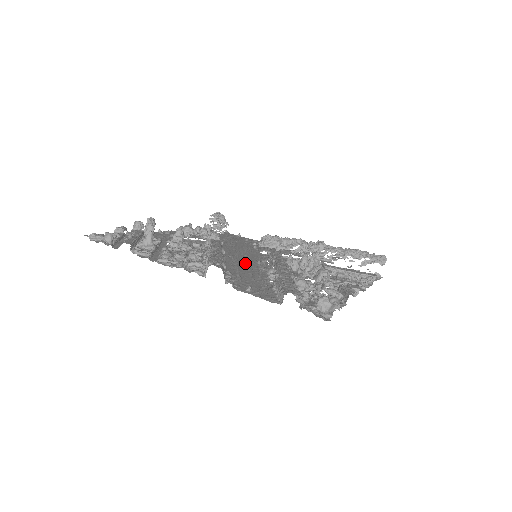
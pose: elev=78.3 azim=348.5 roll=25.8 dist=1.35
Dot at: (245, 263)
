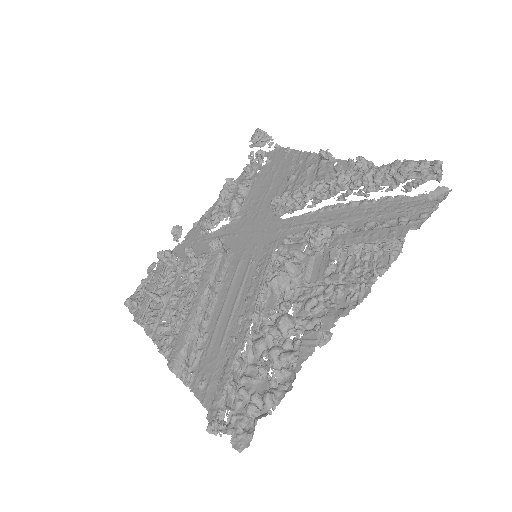
Dot at: (239, 284)
